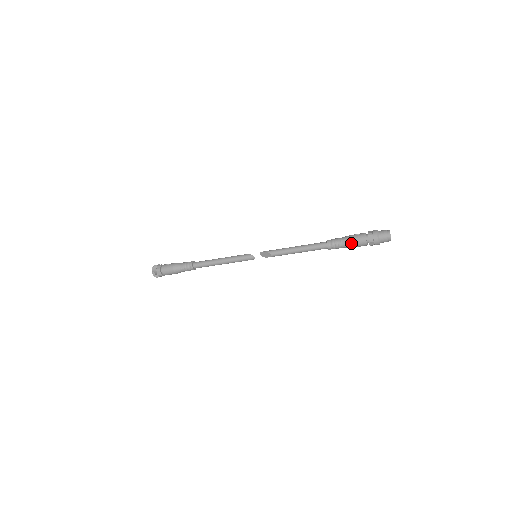
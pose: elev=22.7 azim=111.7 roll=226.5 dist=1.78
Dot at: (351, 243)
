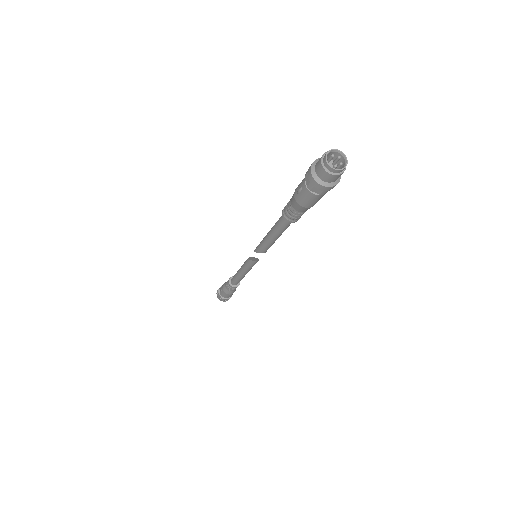
Dot at: (307, 208)
